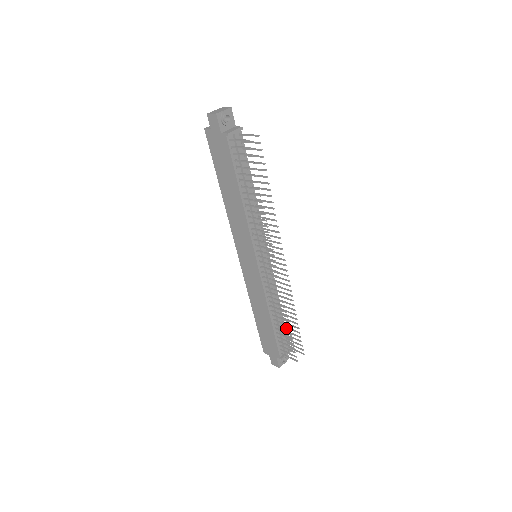
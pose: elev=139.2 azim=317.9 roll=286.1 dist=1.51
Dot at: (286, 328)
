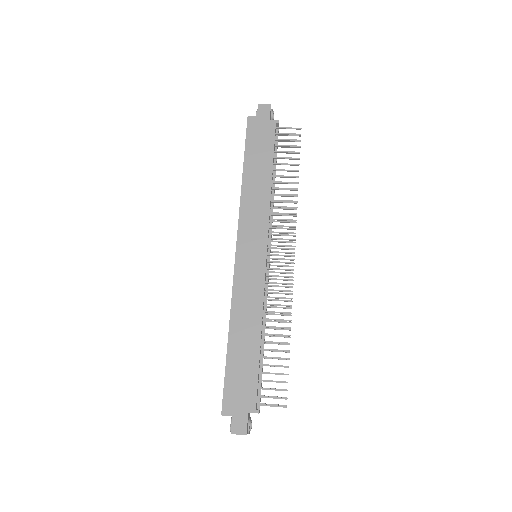
Dot at: occluded
